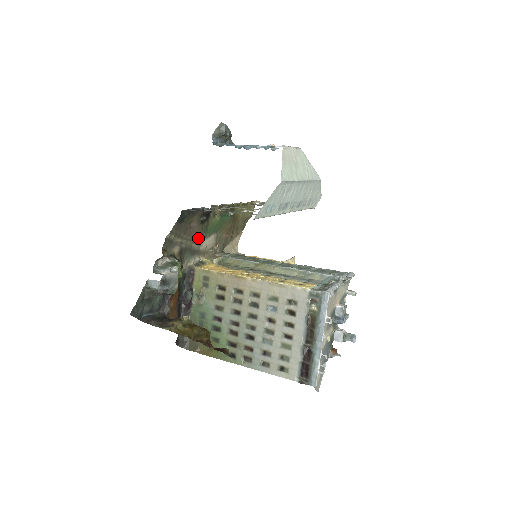
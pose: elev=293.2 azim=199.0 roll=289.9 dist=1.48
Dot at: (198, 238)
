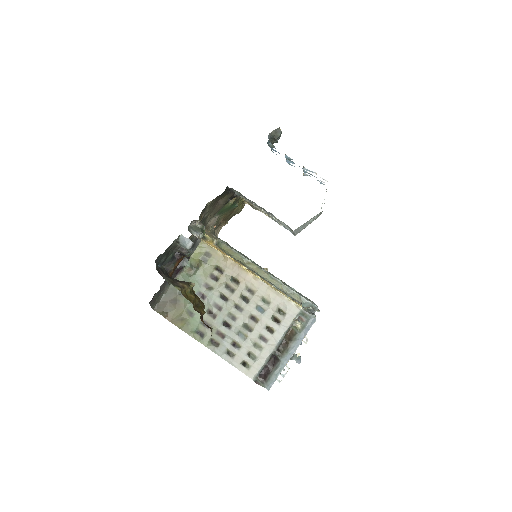
Dot at: (214, 214)
